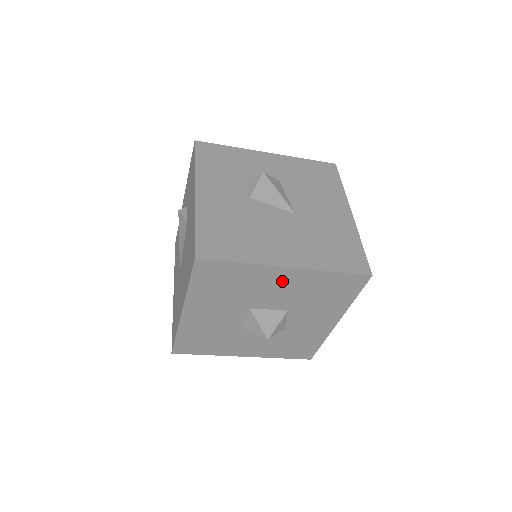
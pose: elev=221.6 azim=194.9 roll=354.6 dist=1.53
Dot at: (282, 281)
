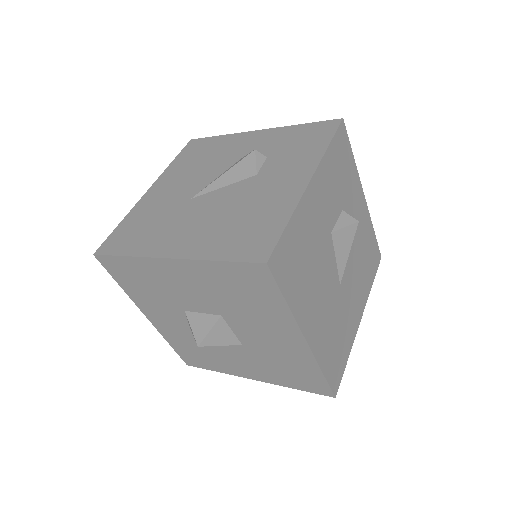
Dot at: (282, 337)
